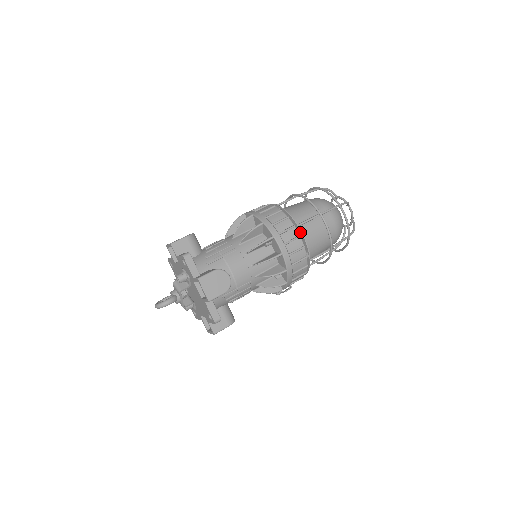
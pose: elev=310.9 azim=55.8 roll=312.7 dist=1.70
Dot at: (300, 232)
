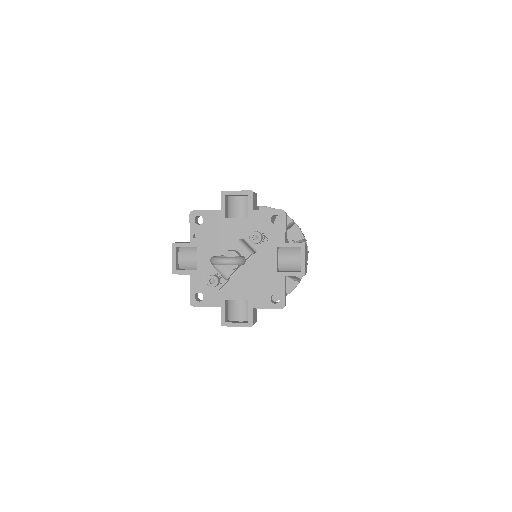
Dot at: occluded
